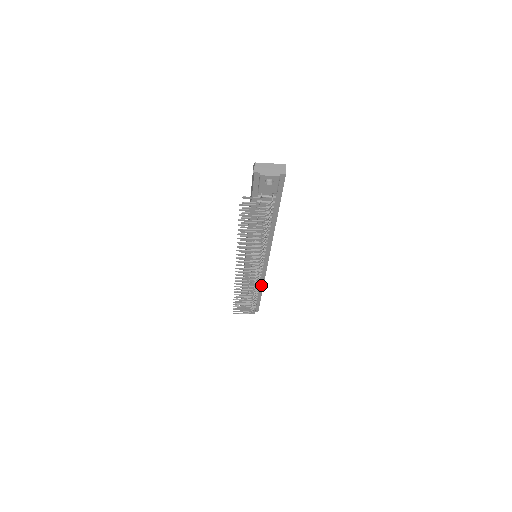
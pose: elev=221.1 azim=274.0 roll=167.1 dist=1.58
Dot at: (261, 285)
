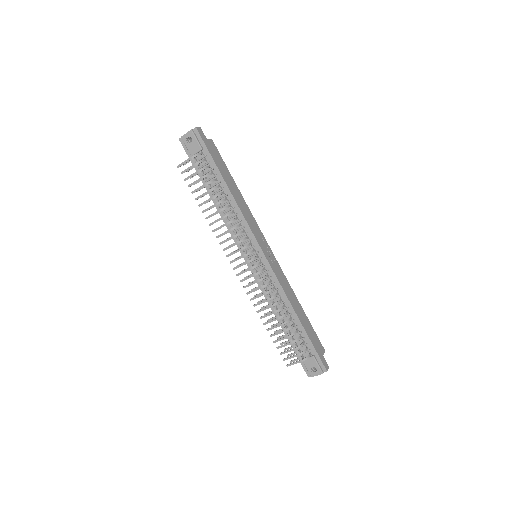
Dot at: (288, 303)
